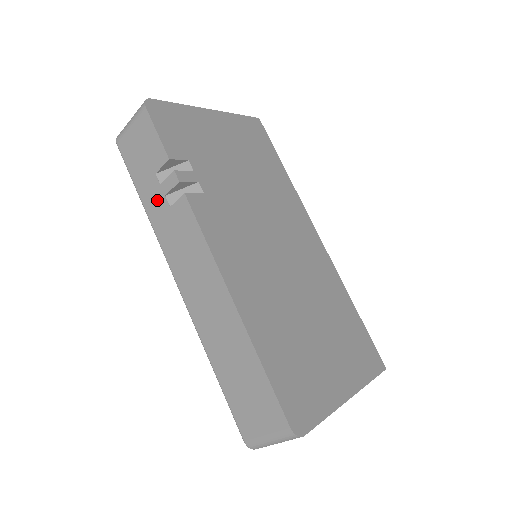
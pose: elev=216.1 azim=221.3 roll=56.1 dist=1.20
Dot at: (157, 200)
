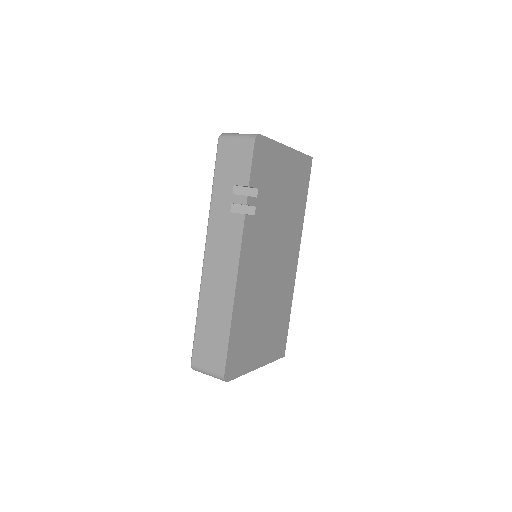
Dot at: (224, 200)
